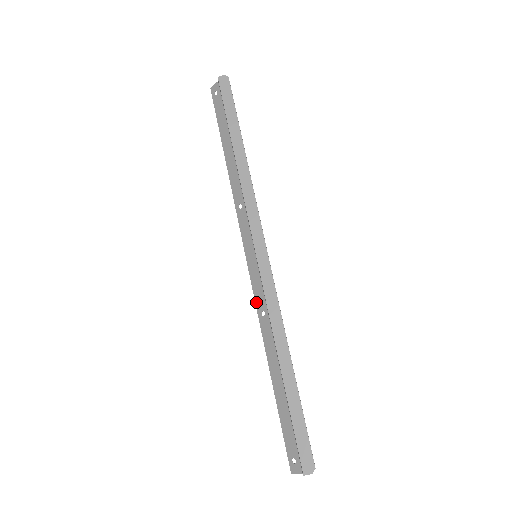
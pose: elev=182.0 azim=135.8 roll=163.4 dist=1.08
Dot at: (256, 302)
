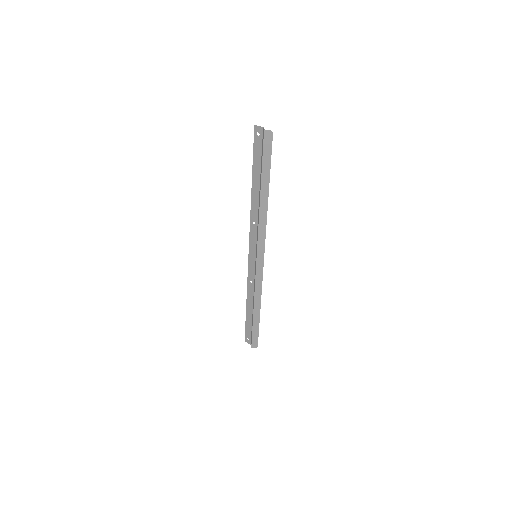
Dot at: (248, 274)
